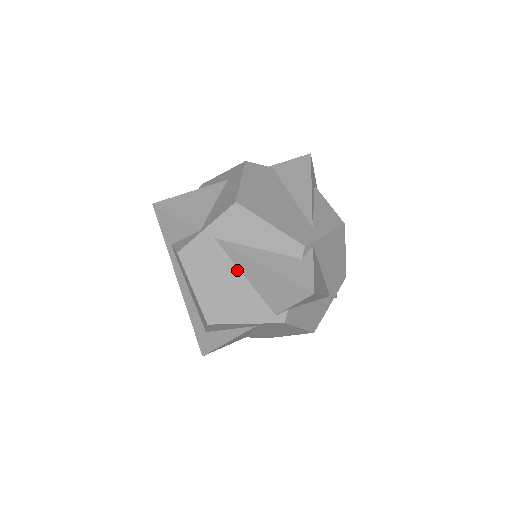
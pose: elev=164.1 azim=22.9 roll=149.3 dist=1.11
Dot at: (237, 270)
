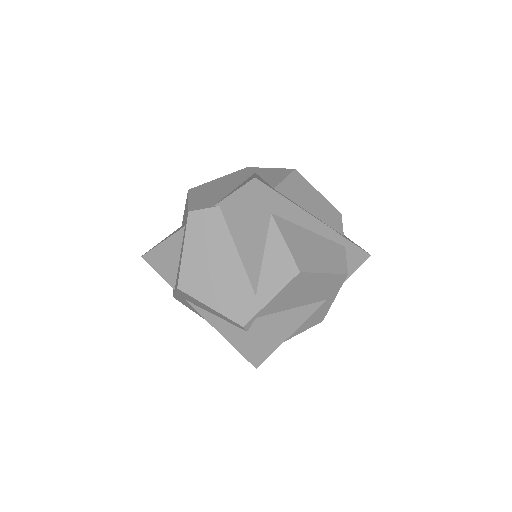
Dot at: occluded
